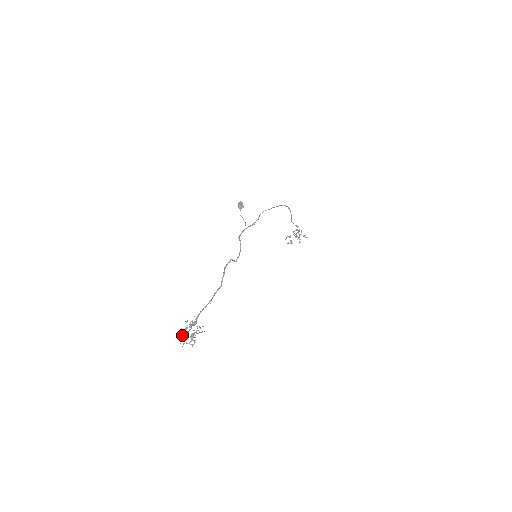
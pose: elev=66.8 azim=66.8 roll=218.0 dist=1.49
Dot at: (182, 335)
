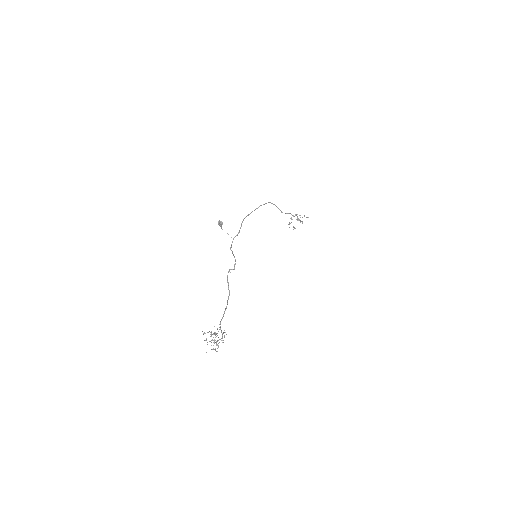
Dot at: occluded
